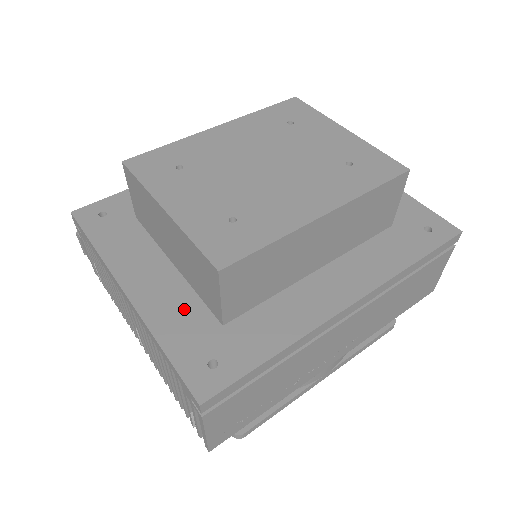
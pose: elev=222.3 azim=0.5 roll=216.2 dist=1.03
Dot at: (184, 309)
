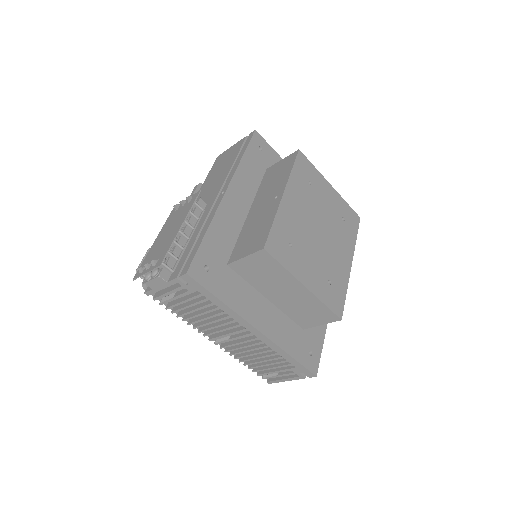
Dot at: (286, 328)
